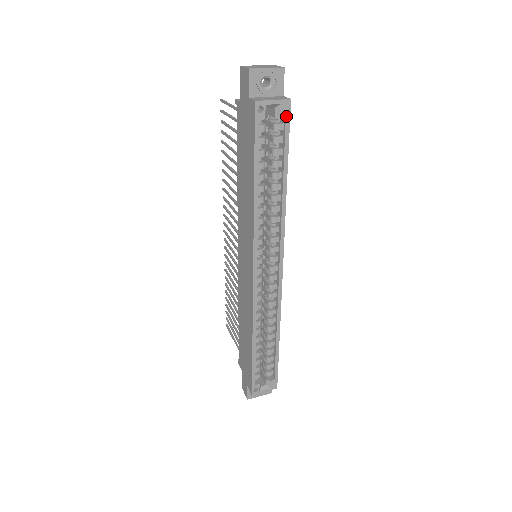
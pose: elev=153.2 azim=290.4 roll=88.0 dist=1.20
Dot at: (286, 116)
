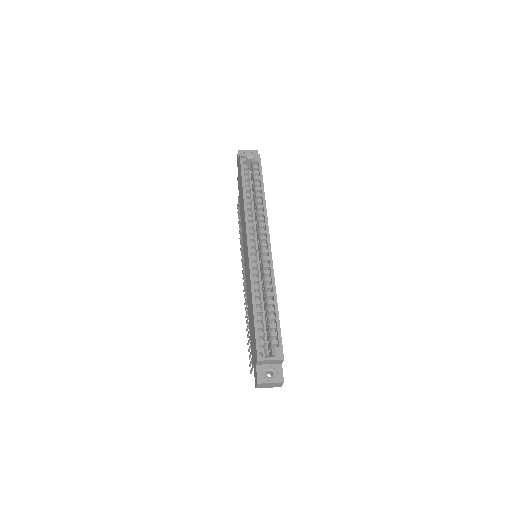
Dot at: (258, 161)
